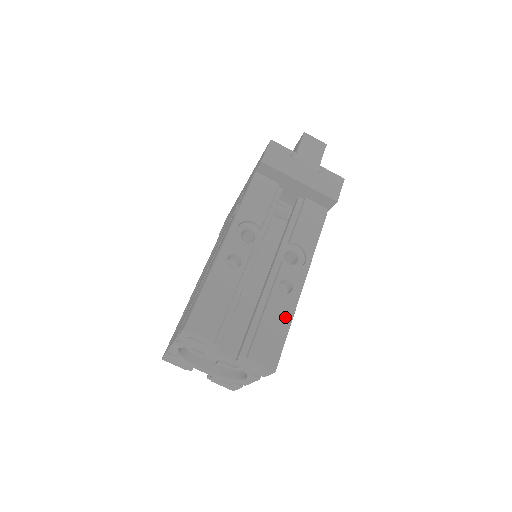
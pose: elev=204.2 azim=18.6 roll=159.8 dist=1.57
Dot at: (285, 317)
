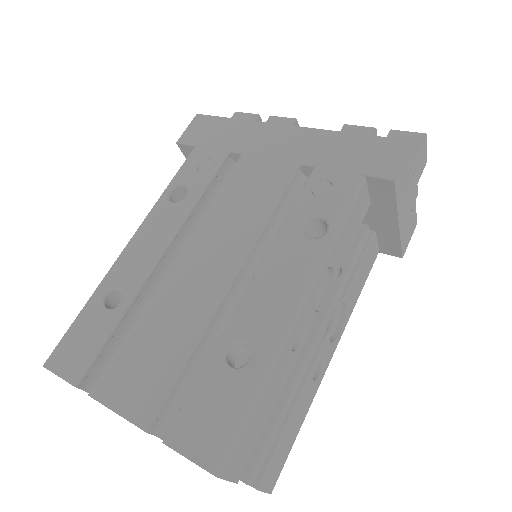
Dot at: (303, 416)
